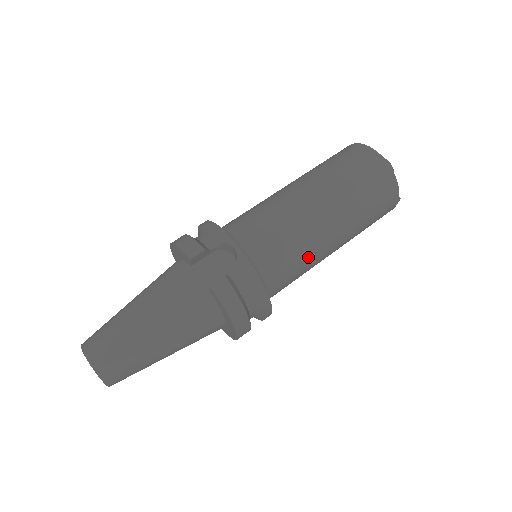
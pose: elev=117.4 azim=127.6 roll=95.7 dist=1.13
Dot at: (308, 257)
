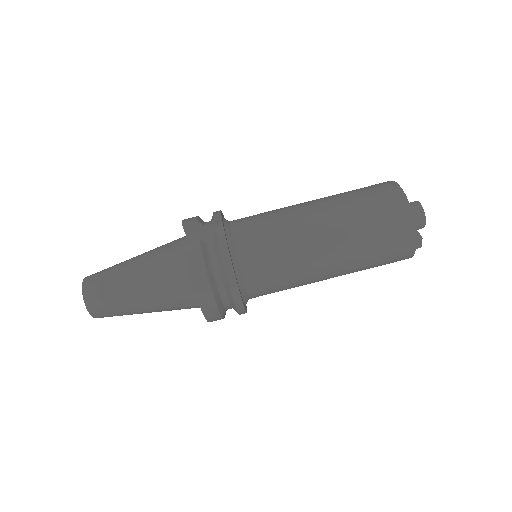
Dot at: (292, 258)
